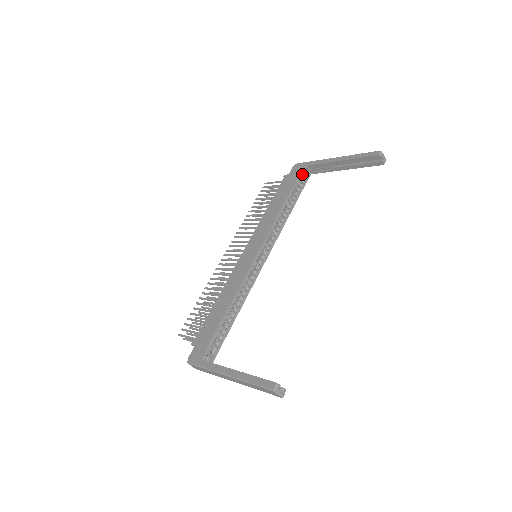
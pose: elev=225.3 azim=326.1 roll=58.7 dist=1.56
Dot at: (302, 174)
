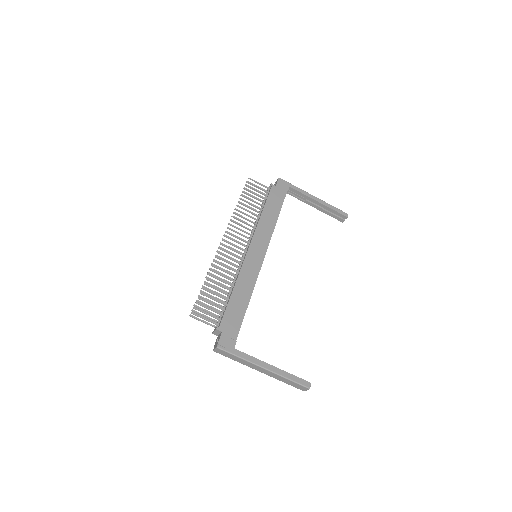
Dot at: (286, 192)
